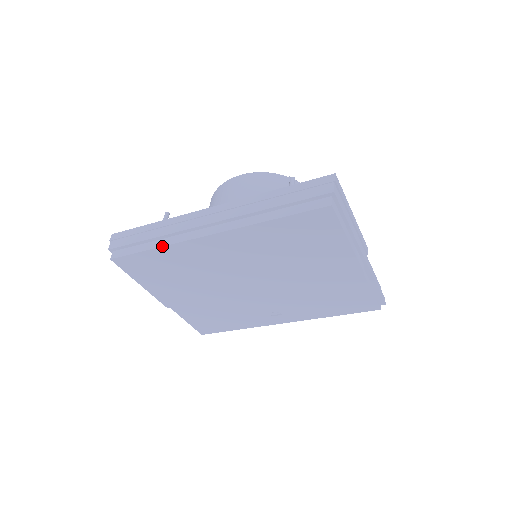
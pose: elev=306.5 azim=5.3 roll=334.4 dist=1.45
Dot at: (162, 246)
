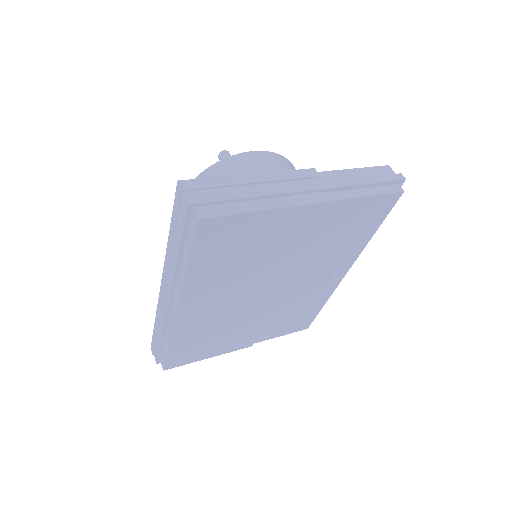
Dot at: (169, 341)
